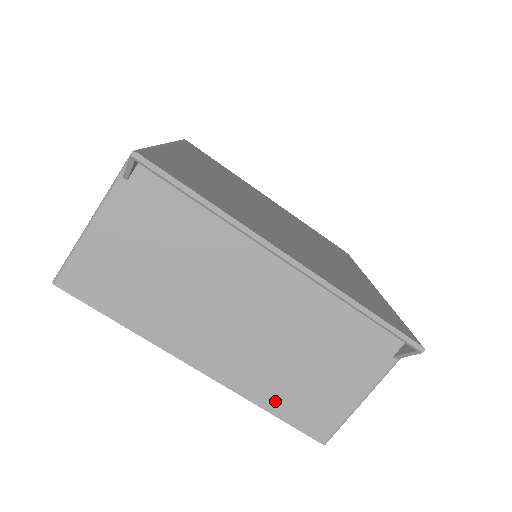
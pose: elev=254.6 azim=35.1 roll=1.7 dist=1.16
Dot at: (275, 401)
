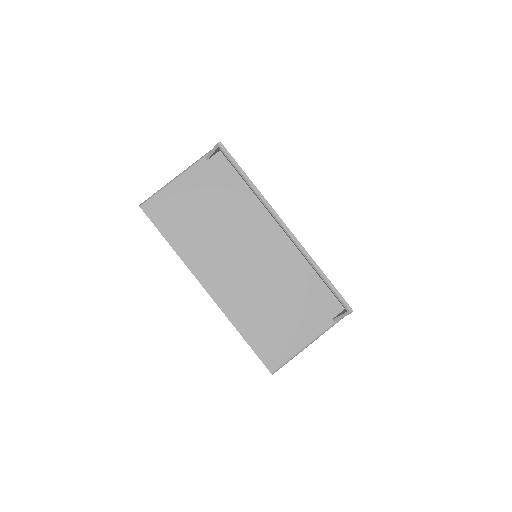
Dot at: (248, 329)
